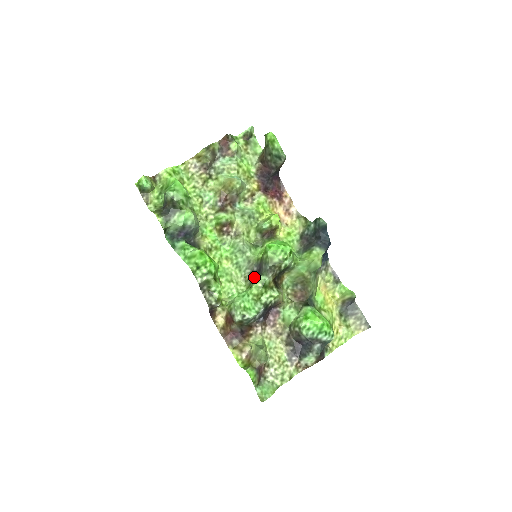
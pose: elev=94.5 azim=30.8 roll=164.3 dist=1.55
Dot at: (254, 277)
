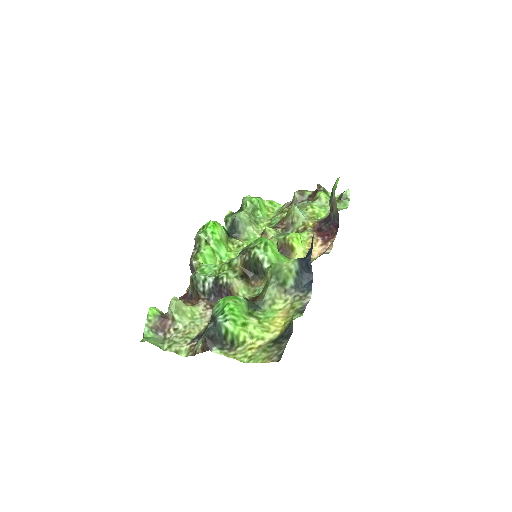
Dot at: occluded
